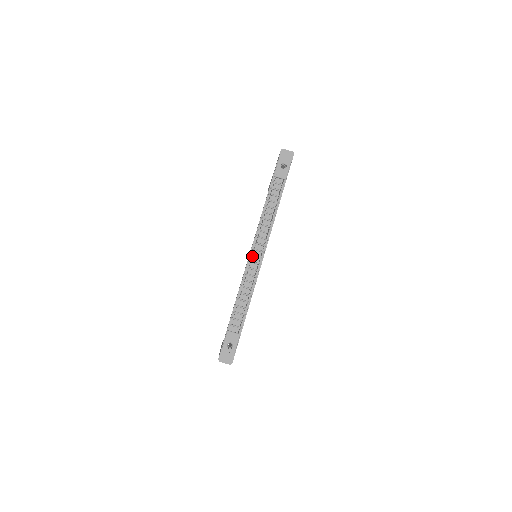
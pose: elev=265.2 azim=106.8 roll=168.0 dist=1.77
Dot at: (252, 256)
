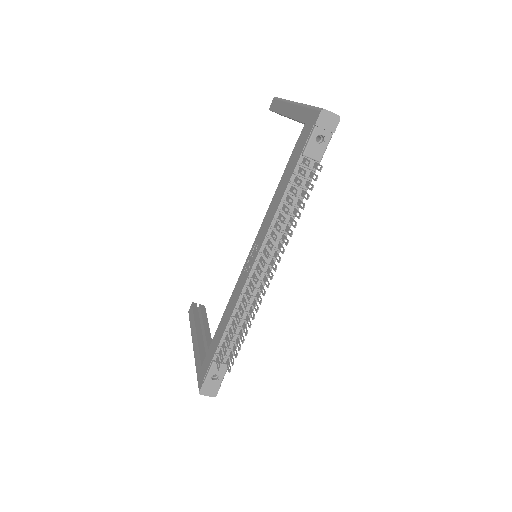
Dot at: (257, 282)
